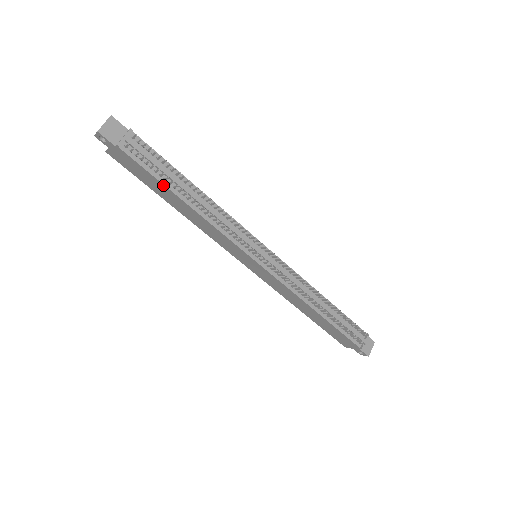
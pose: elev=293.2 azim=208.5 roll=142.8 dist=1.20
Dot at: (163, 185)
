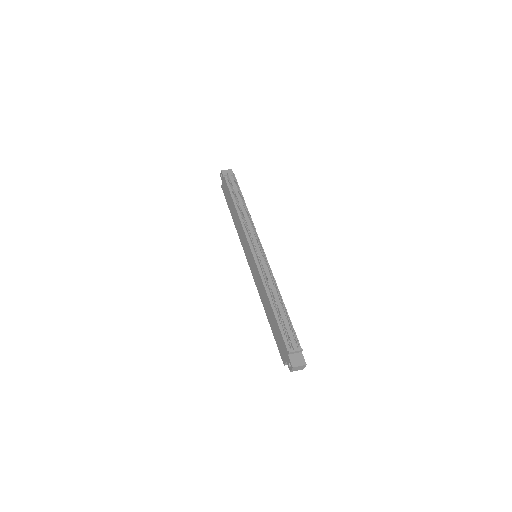
Dot at: (231, 197)
